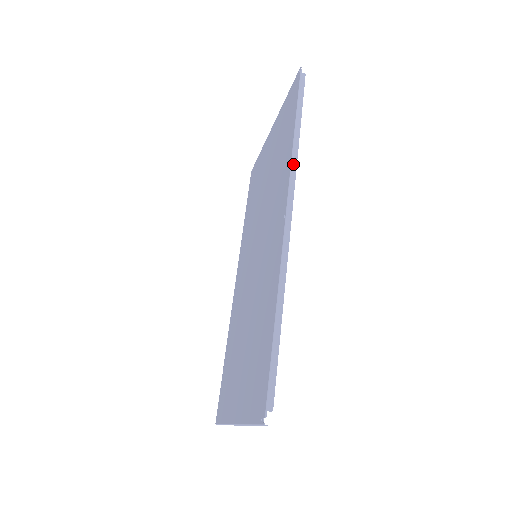
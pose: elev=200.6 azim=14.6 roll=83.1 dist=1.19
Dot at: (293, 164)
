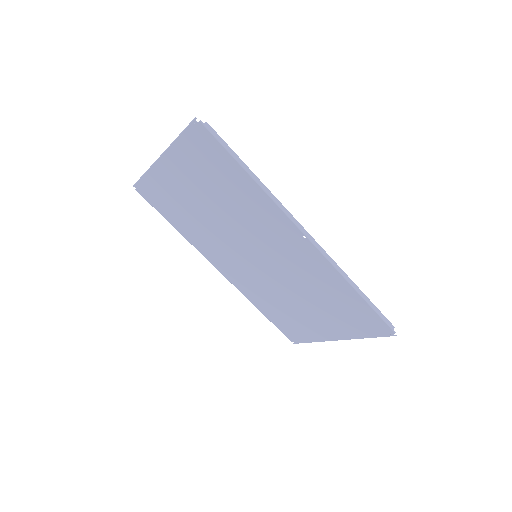
Dot at: (276, 201)
